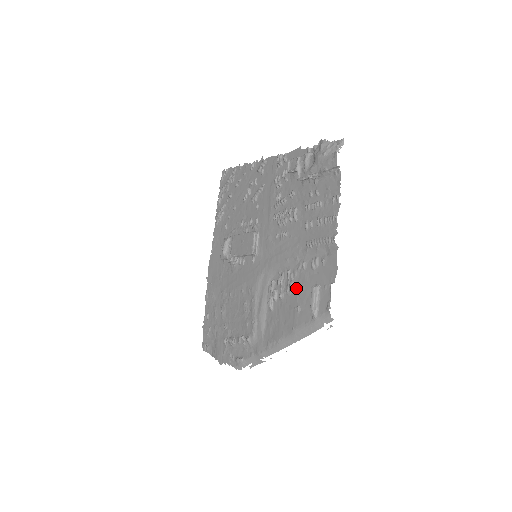
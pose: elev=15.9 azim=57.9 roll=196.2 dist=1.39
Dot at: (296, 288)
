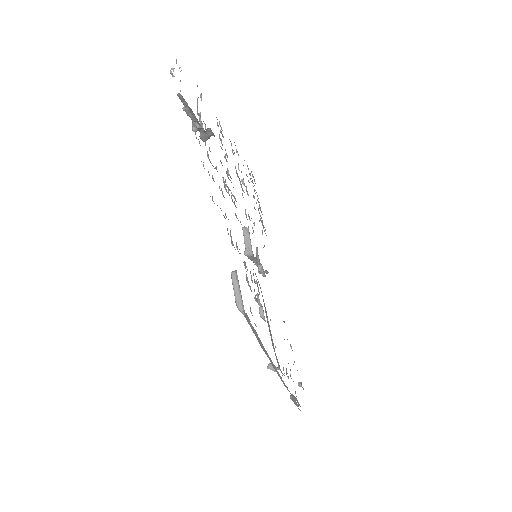
Dot at: (247, 282)
